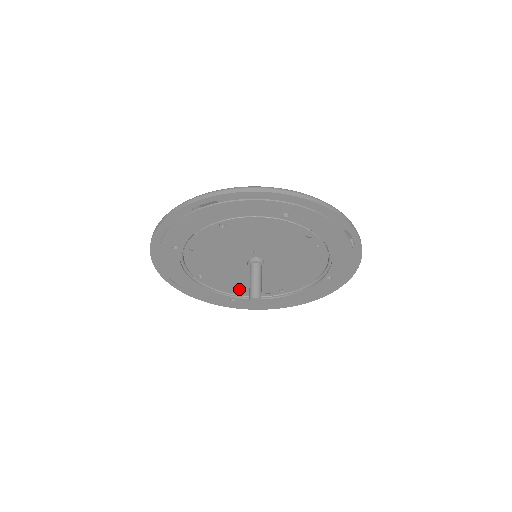
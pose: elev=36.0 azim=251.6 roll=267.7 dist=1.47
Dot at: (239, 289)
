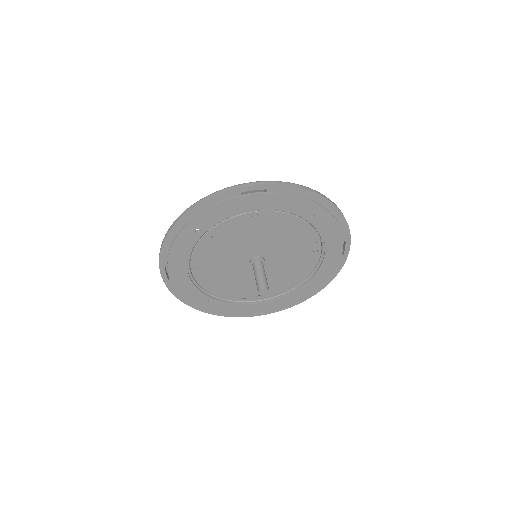
Dot at: (222, 289)
